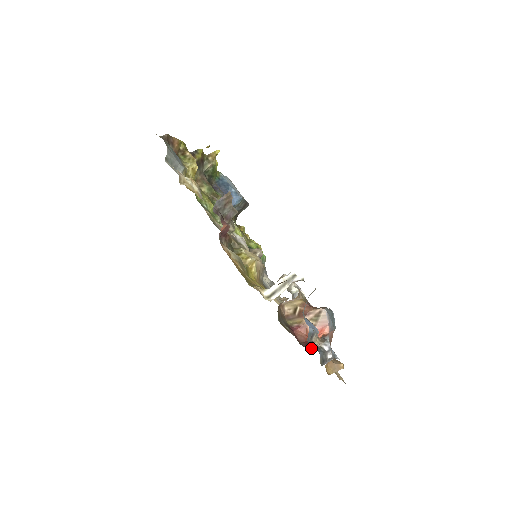
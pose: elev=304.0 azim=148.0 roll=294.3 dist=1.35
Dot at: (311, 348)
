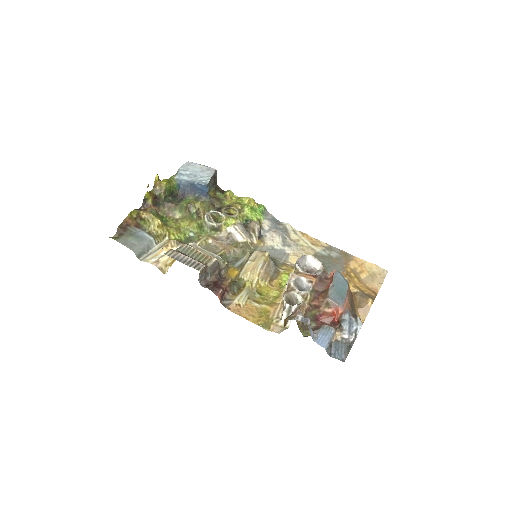
Dot at: (338, 325)
